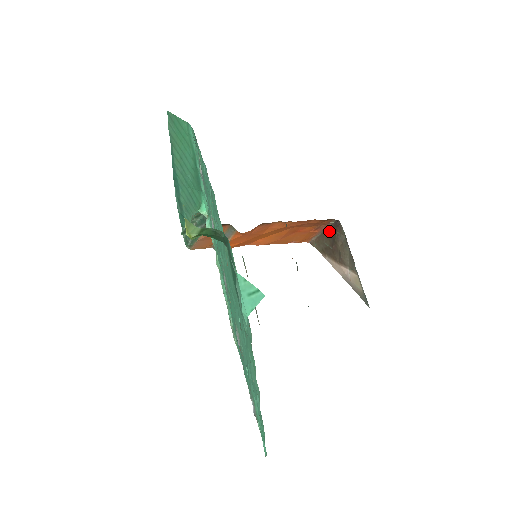
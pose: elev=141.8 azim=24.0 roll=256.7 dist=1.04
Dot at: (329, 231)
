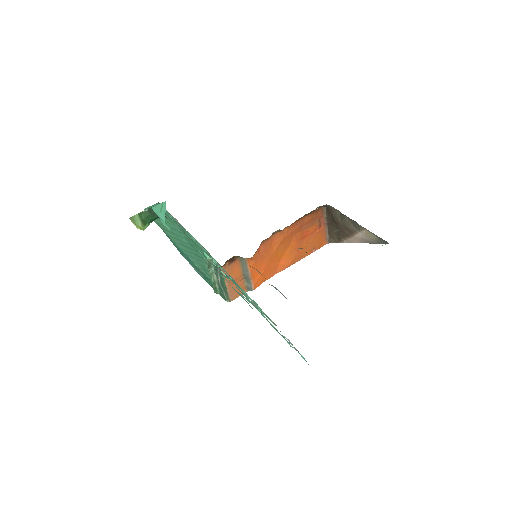
Dot at: (329, 219)
